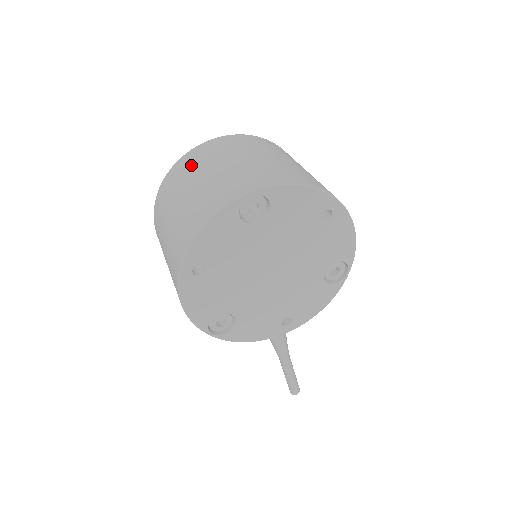
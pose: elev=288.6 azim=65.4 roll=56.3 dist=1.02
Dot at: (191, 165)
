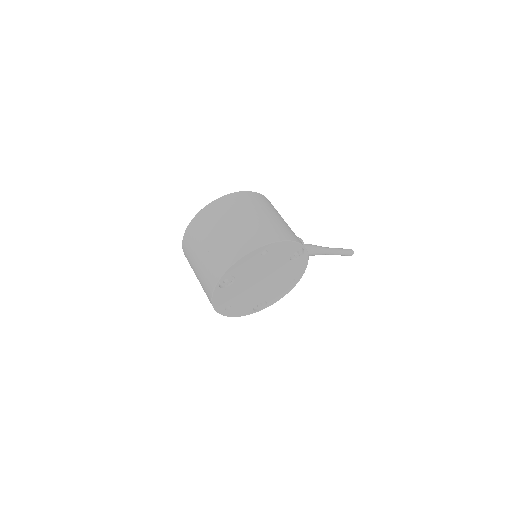
Dot at: (189, 253)
